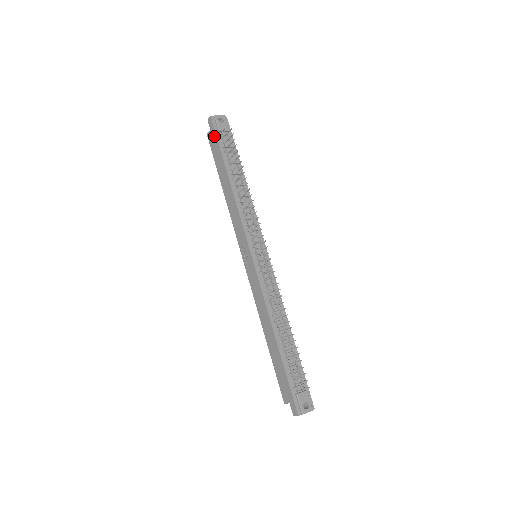
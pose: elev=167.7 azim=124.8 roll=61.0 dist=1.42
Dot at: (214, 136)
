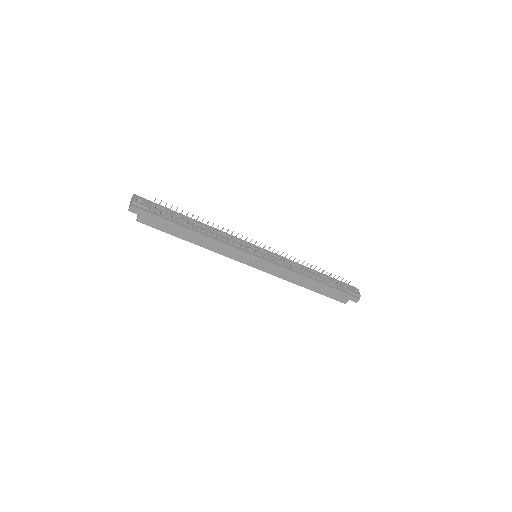
Dot at: (150, 216)
